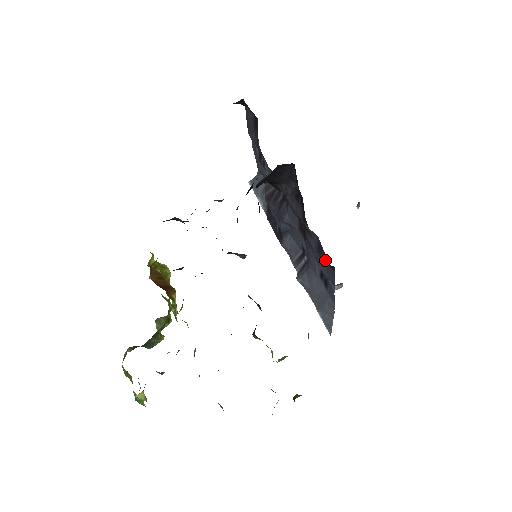
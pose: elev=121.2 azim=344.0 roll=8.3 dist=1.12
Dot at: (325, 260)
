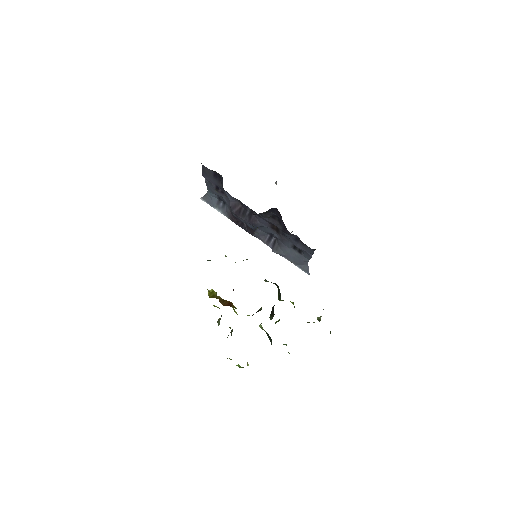
Dot at: (303, 244)
